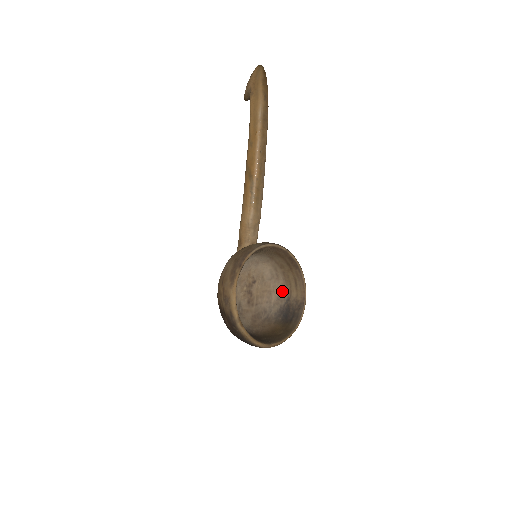
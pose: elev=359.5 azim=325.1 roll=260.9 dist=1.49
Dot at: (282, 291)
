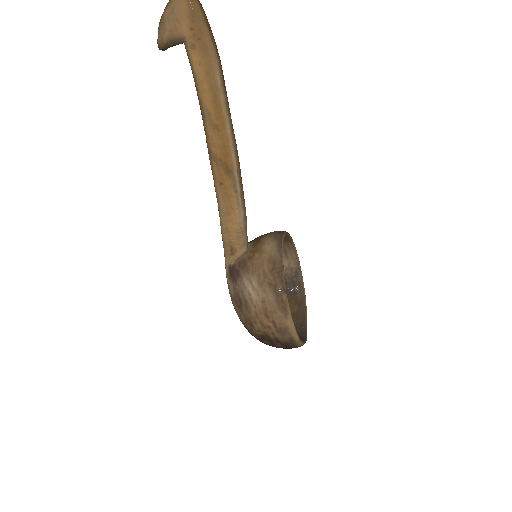
Dot at: occluded
